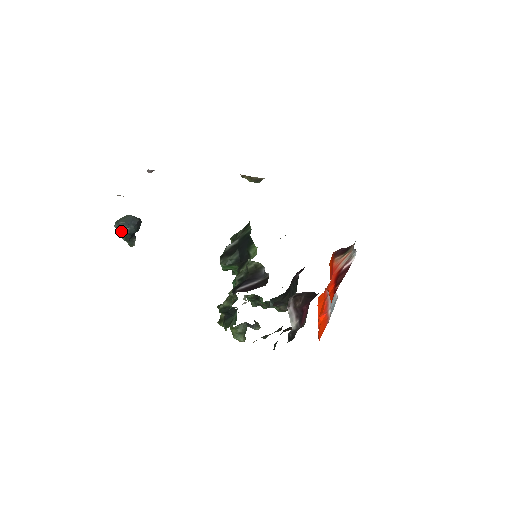
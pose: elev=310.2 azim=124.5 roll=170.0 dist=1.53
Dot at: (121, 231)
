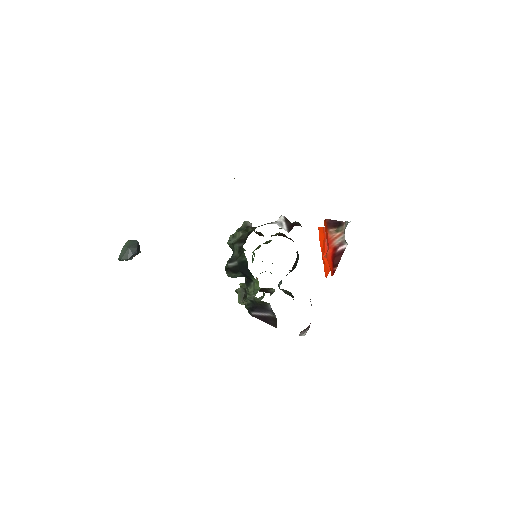
Dot at: (126, 260)
